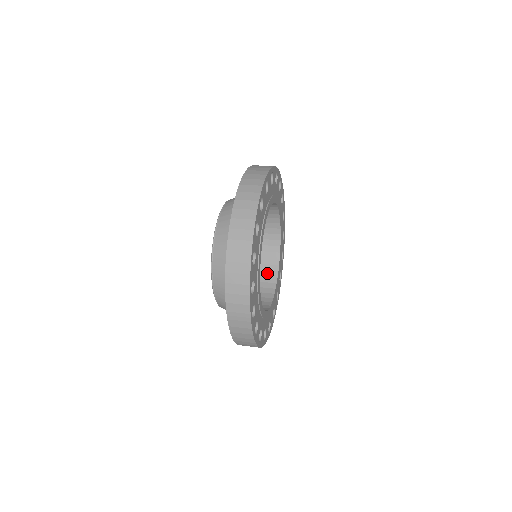
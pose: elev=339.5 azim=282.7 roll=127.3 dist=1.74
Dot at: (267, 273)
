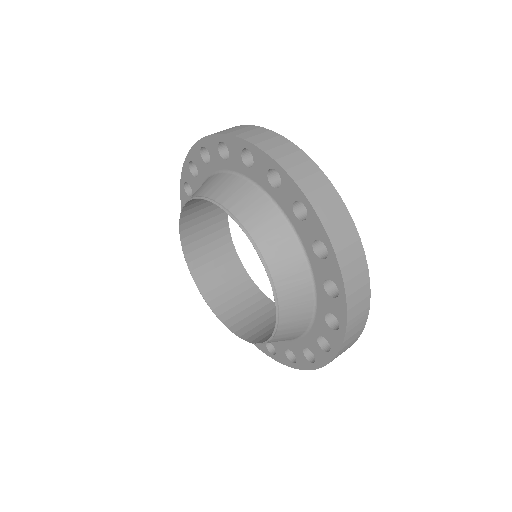
Dot at: (237, 280)
